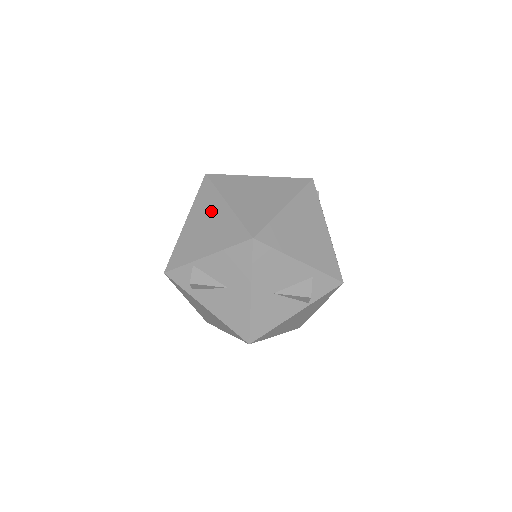
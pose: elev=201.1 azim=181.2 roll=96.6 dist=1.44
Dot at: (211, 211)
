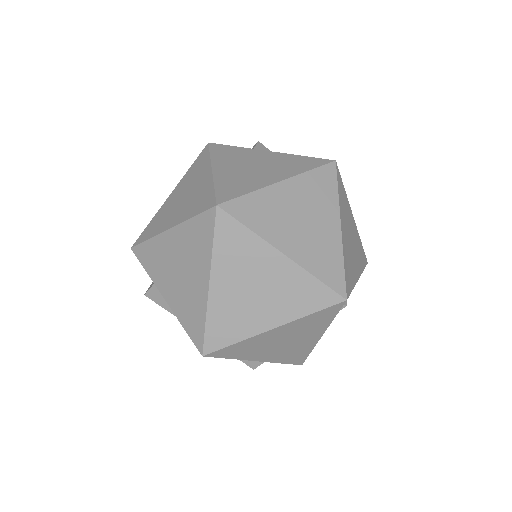
Dot at: (193, 265)
